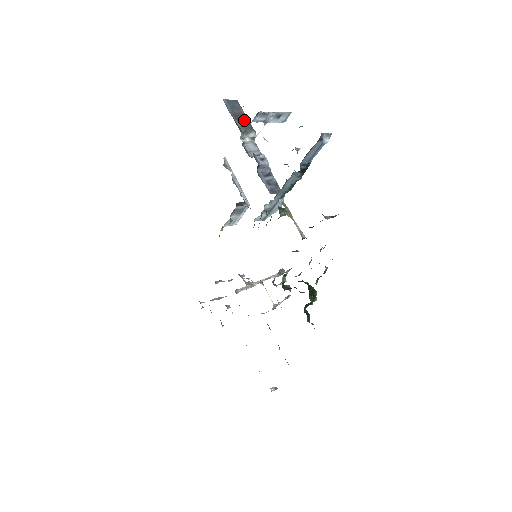
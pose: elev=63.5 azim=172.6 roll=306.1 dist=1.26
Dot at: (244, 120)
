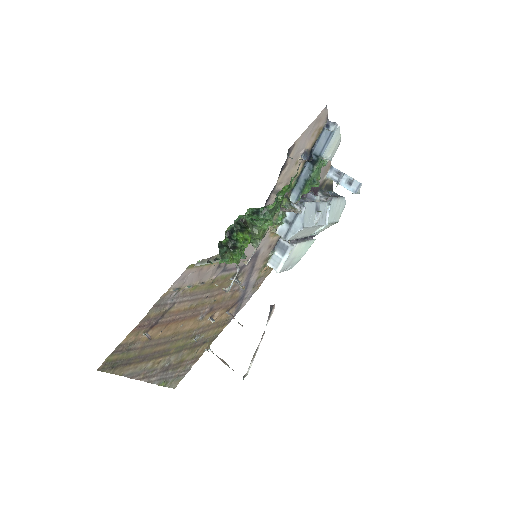
Dot at: (334, 196)
